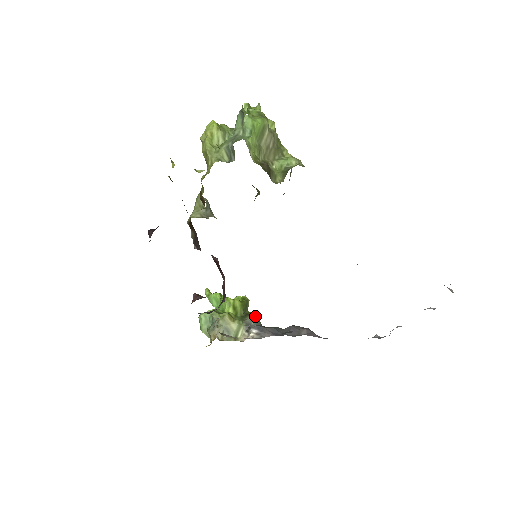
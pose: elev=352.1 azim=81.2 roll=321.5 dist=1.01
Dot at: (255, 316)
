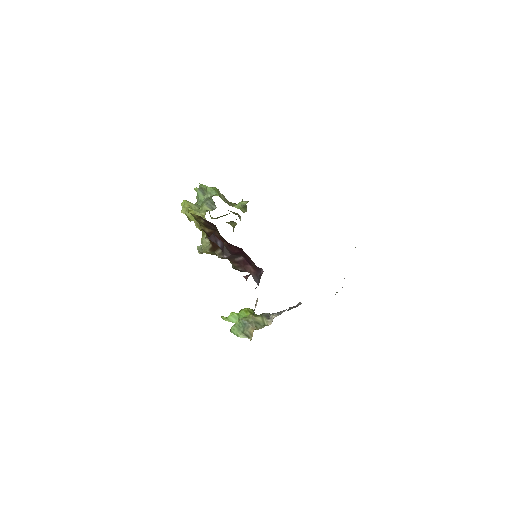
Dot at: occluded
